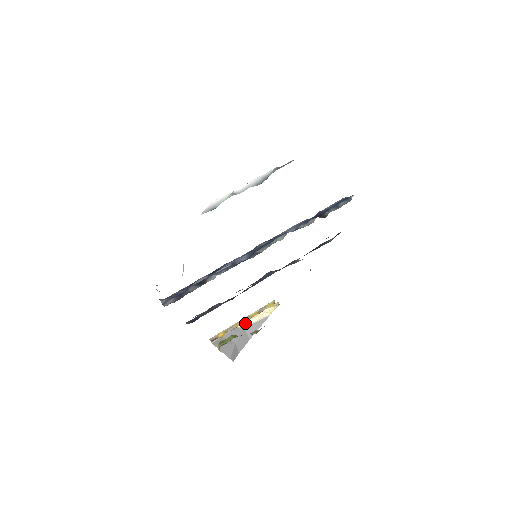
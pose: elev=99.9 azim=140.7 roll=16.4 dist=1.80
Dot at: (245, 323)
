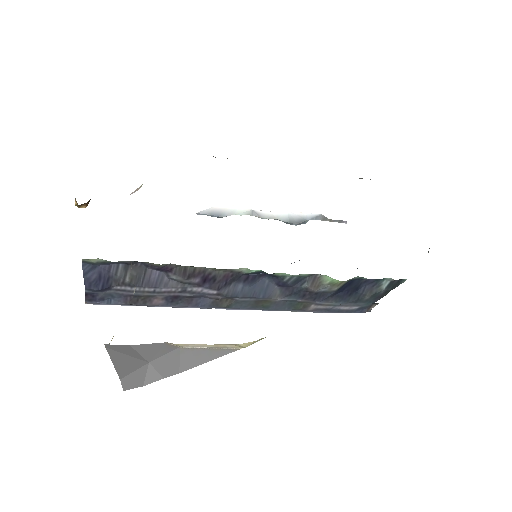
Dot at: (186, 344)
